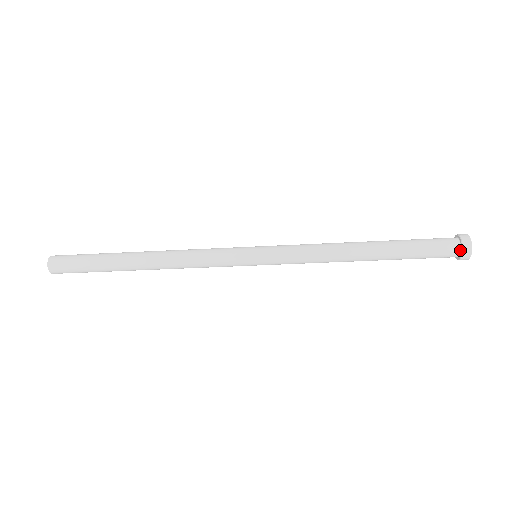
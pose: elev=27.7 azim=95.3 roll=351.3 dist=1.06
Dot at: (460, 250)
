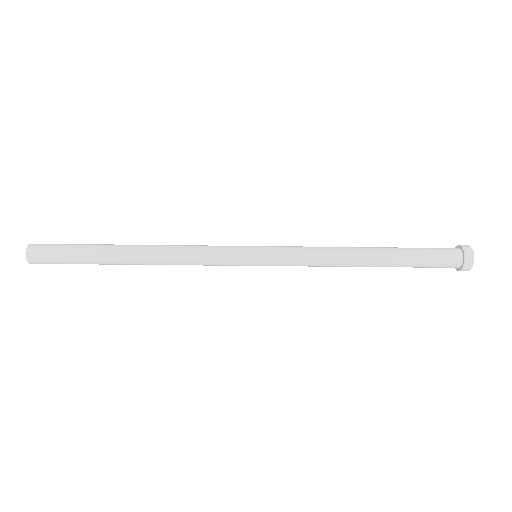
Dot at: (461, 266)
